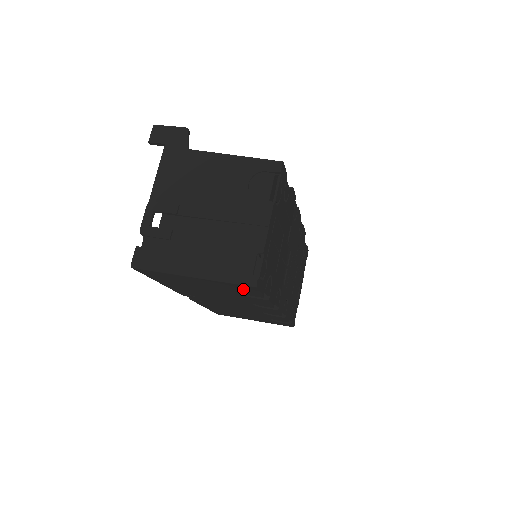
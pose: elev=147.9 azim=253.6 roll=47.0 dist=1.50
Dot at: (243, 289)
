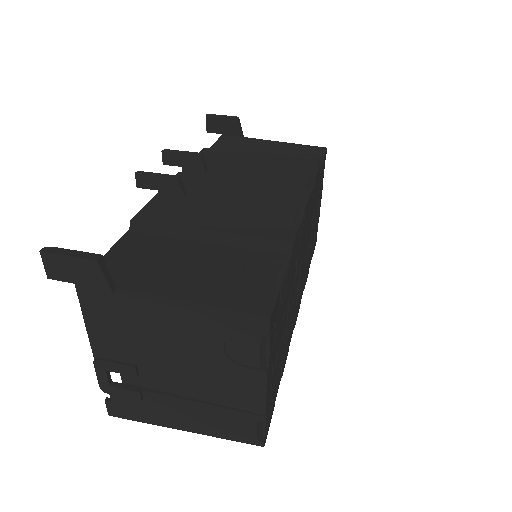
Dot at: occluded
